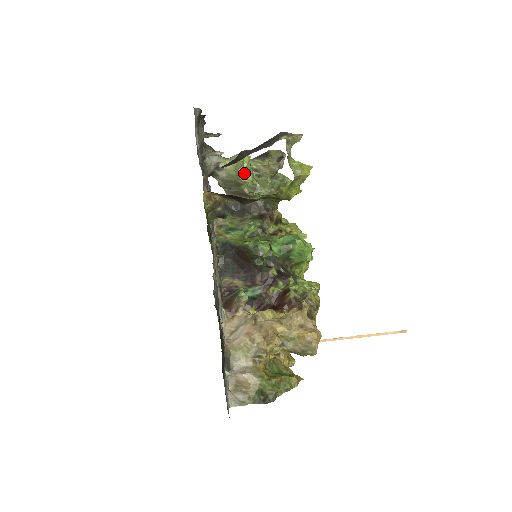
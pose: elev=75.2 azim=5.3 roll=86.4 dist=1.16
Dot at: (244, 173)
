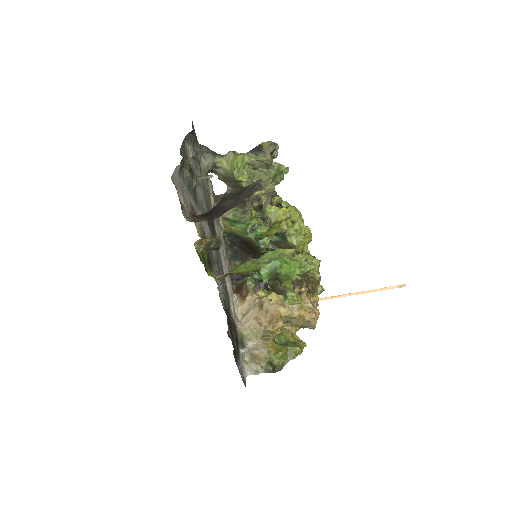
Dot at: (239, 173)
